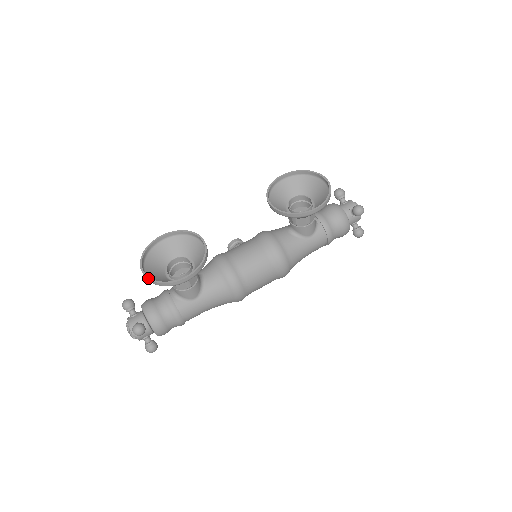
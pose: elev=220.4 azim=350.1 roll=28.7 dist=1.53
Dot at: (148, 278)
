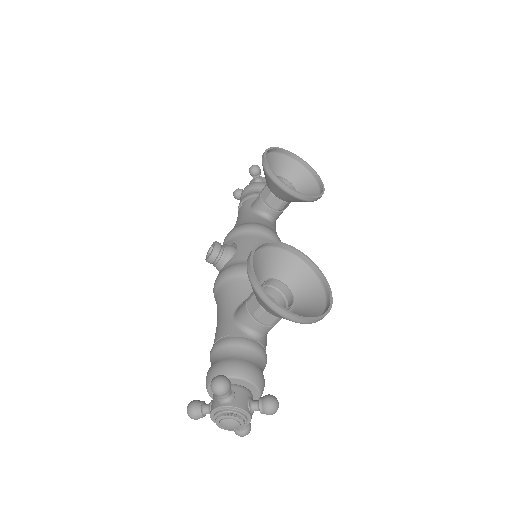
Dot at: (308, 319)
